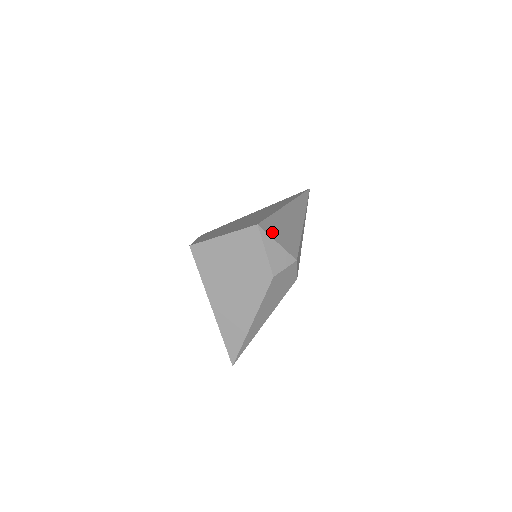
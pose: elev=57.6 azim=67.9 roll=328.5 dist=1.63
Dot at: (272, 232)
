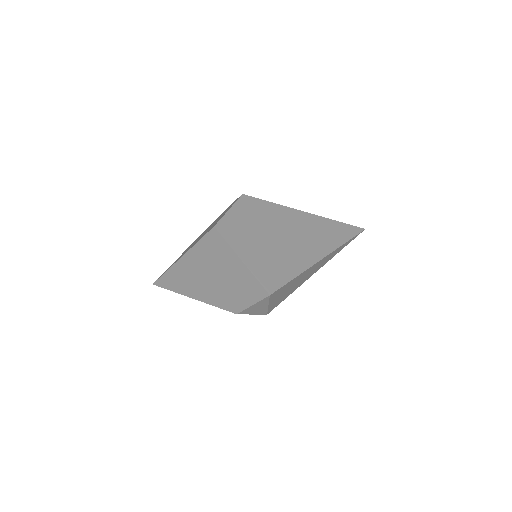
Dot at: (275, 297)
